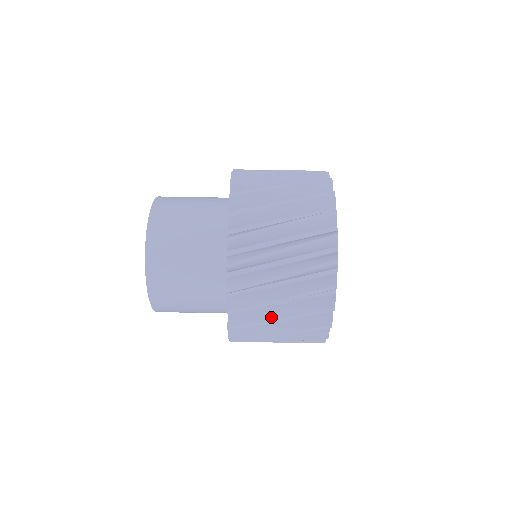
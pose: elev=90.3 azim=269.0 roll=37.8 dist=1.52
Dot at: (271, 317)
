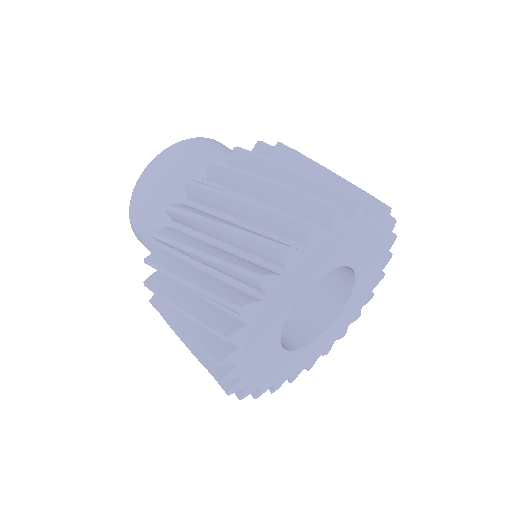
Dot at: (182, 273)
